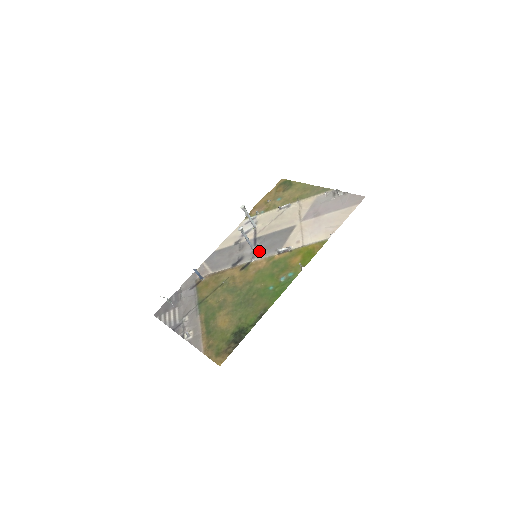
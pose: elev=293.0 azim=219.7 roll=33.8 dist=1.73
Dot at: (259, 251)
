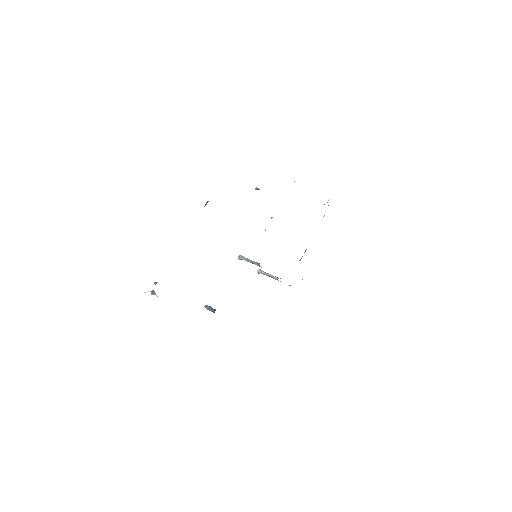
Dot at: occluded
